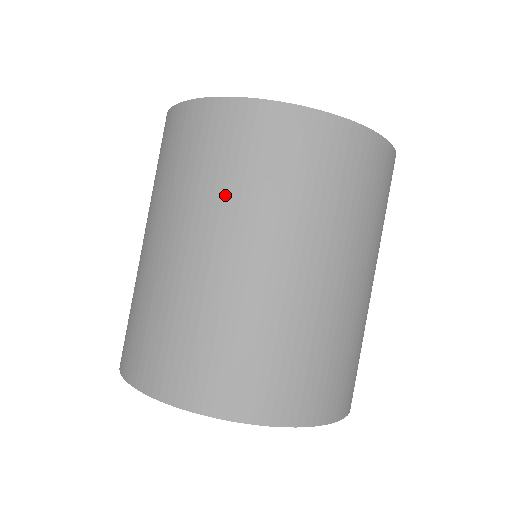
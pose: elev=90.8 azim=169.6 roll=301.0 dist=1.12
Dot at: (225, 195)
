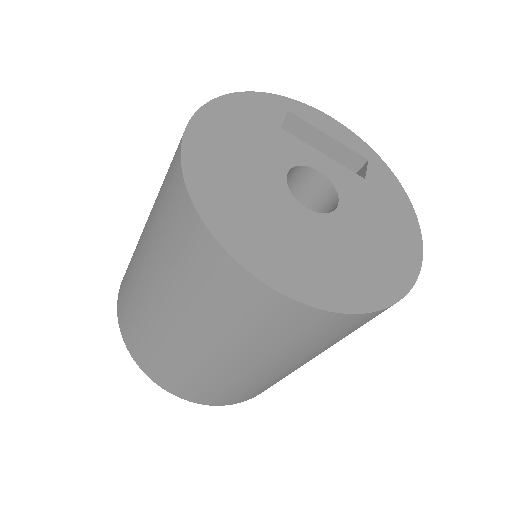
Dot at: (160, 252)
